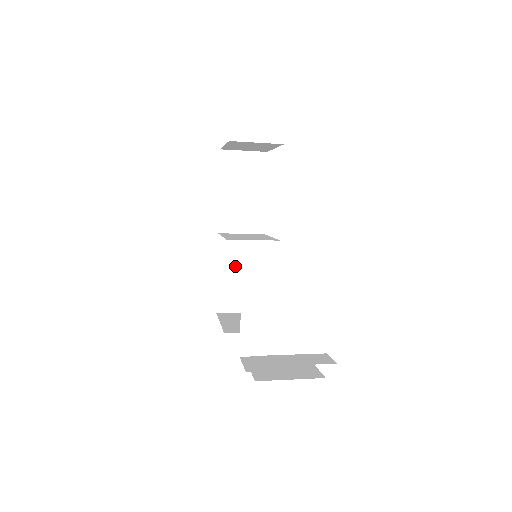
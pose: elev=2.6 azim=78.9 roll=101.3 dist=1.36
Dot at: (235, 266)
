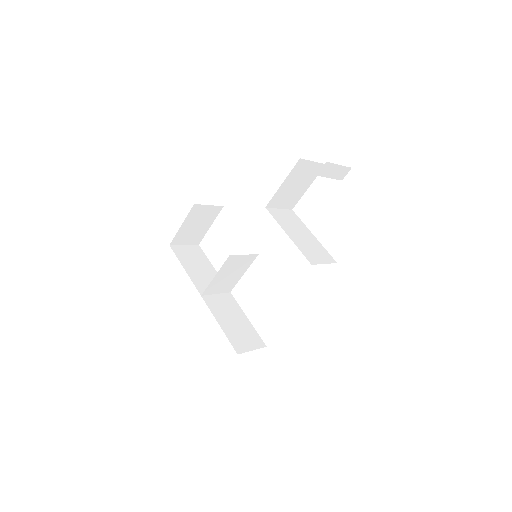
Dot at: (227, 316)
